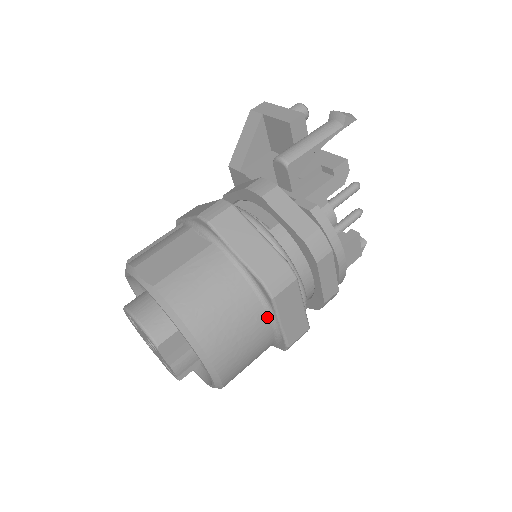
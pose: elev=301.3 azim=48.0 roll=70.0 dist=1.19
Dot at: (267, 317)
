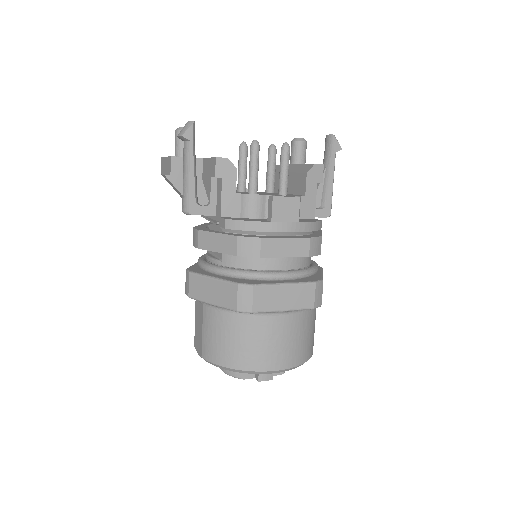
Dot at: (270, 317)
